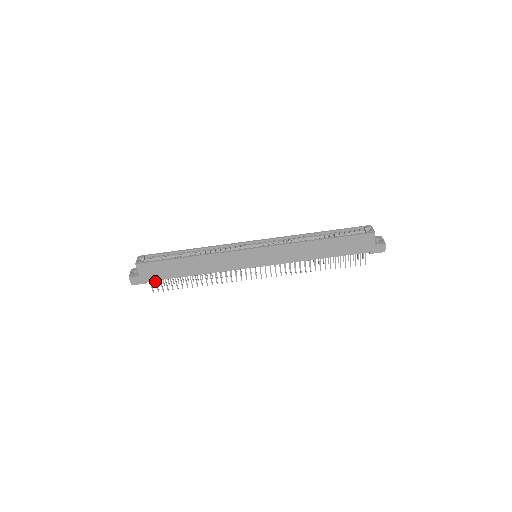
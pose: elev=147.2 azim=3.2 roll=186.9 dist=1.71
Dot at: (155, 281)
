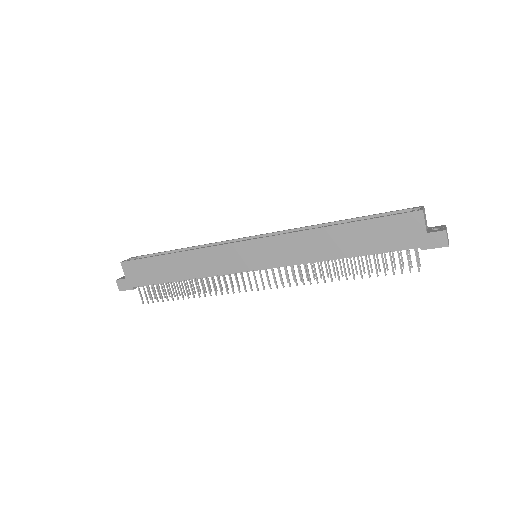
Dot at: (143, 287)
